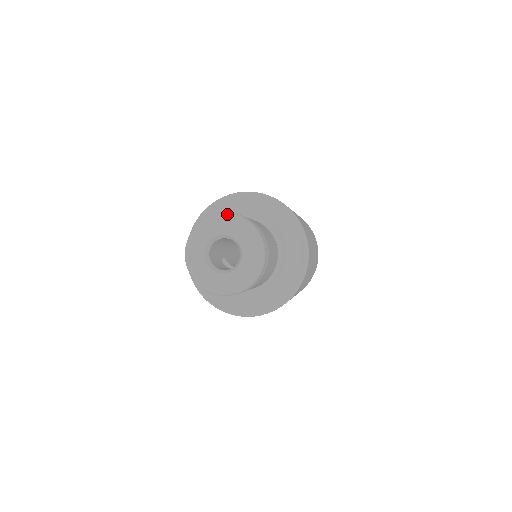
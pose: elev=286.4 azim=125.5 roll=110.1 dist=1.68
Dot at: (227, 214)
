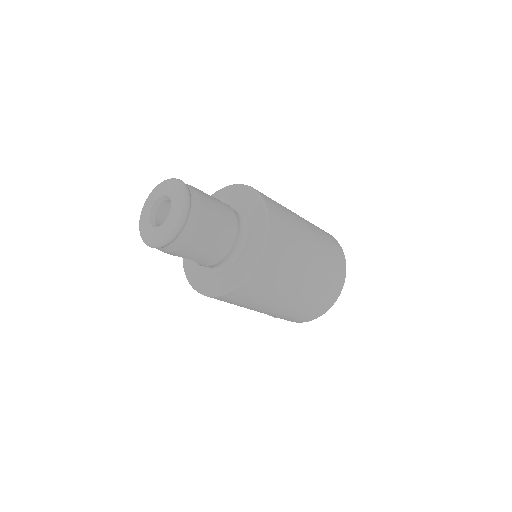
Dot at: (165, 180)
